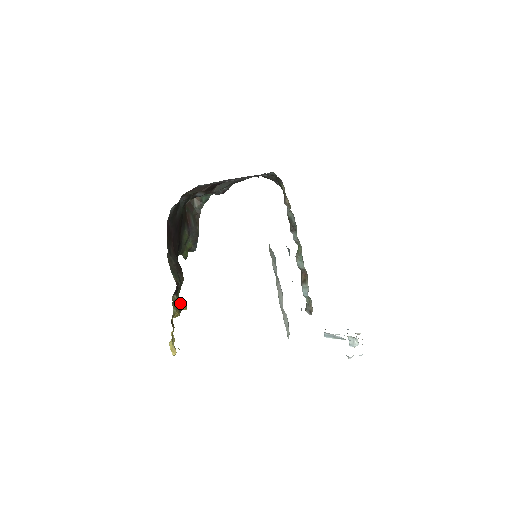
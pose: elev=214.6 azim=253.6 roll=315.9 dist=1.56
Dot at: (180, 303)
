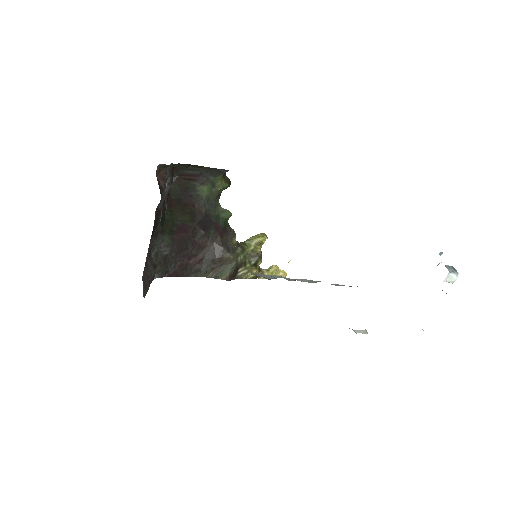
Dot at: (255, 247)
